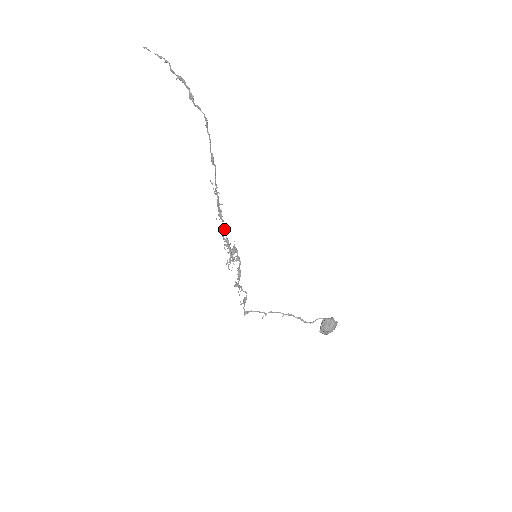
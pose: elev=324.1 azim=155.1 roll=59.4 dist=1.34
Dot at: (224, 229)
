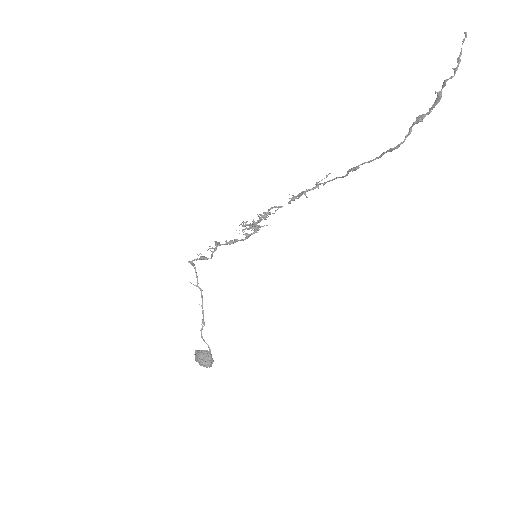
Dot at: (280, 207)
